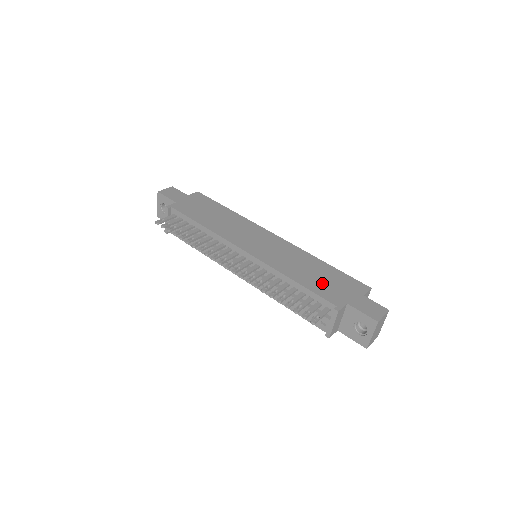
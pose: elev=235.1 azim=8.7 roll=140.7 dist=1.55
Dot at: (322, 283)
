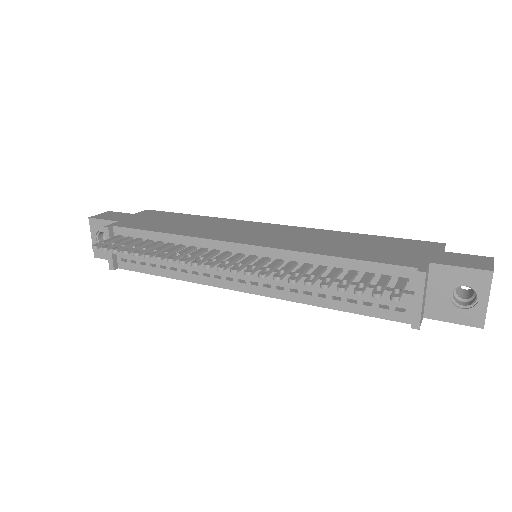
Dot at: (375, 251)
